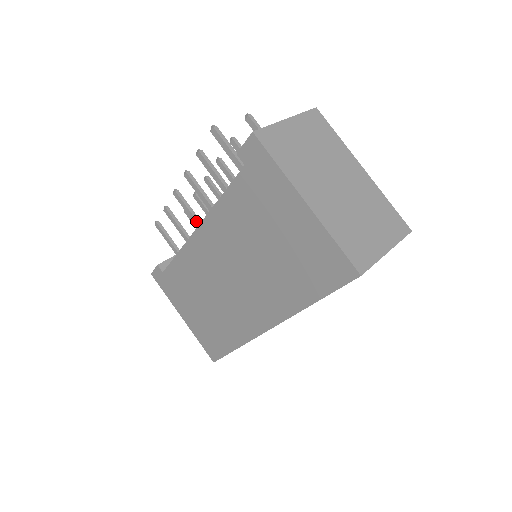
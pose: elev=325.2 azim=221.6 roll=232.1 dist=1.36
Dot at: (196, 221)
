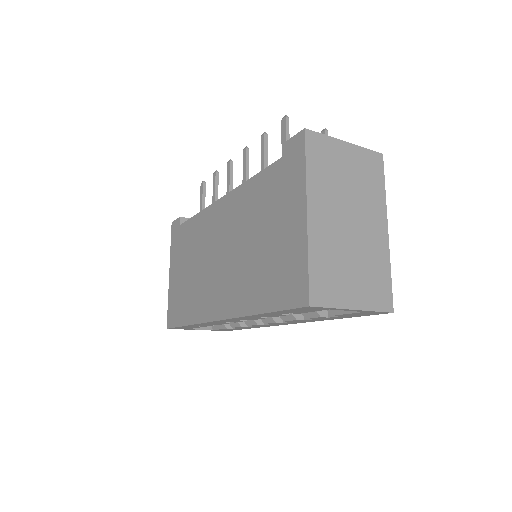
Dot at: occluded
